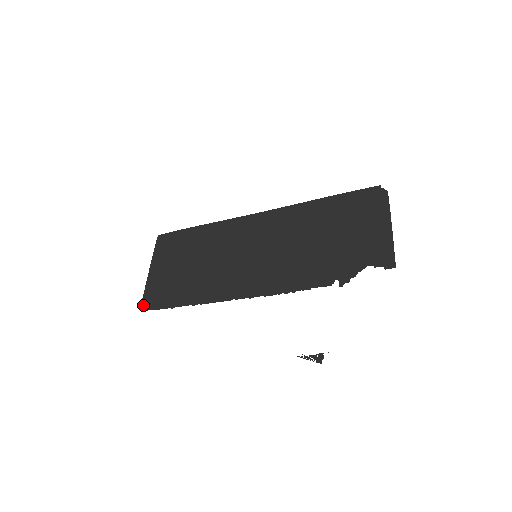
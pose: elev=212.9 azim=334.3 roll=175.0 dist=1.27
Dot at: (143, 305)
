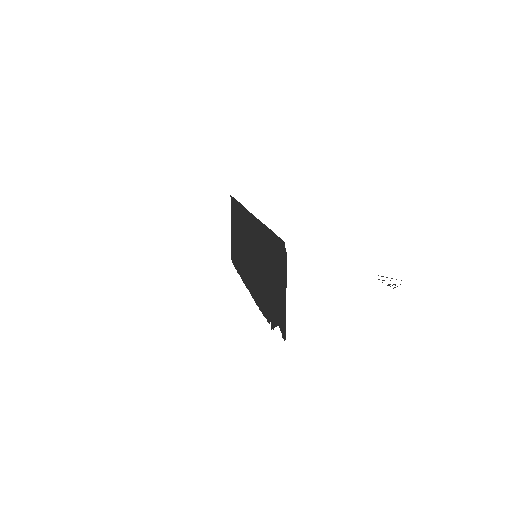
Dot at: (232, 258)
